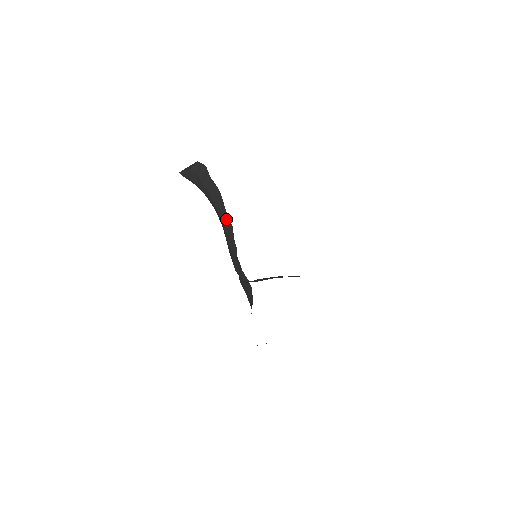
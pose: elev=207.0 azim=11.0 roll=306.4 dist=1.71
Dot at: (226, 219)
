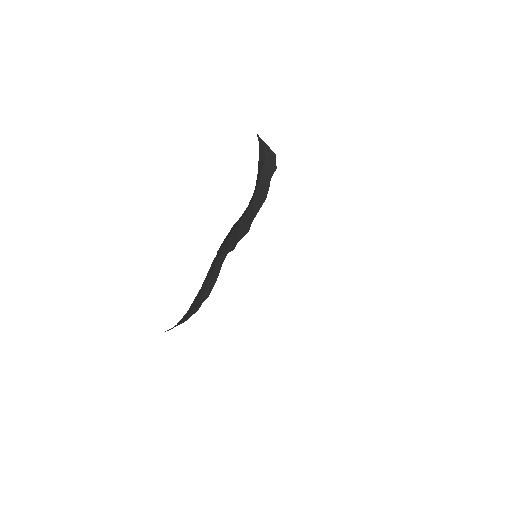
Dot at: (250, 219)
